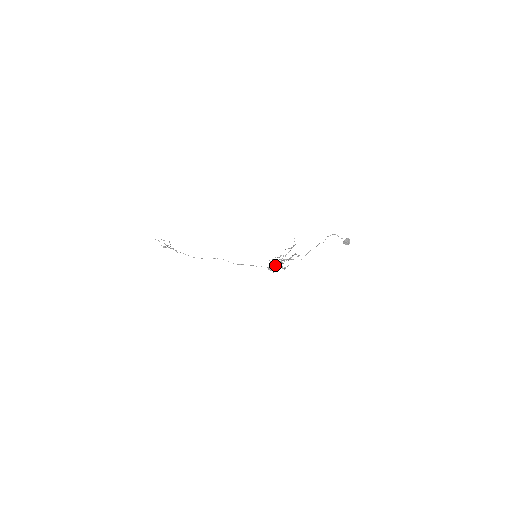
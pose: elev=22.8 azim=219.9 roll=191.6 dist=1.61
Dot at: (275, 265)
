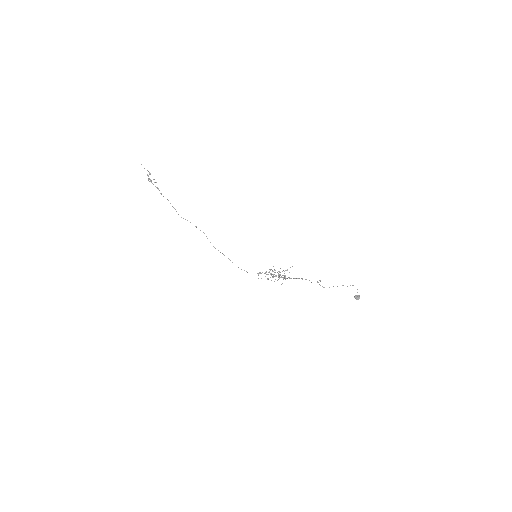
Dot at: occluded
